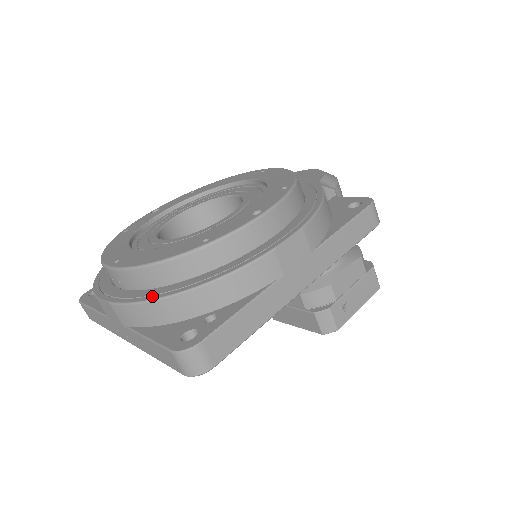
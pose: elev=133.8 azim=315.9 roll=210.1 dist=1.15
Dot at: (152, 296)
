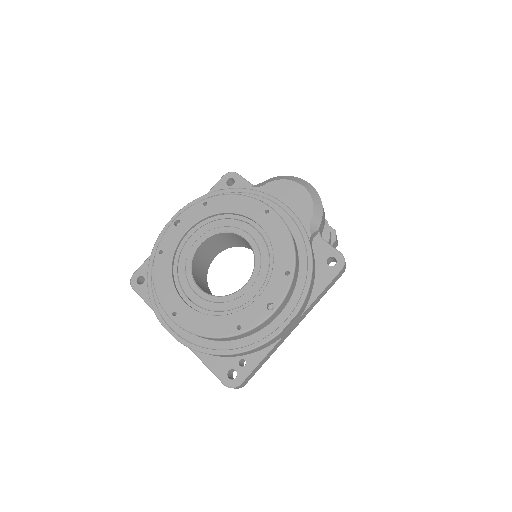
Dot at: (207, 349)
